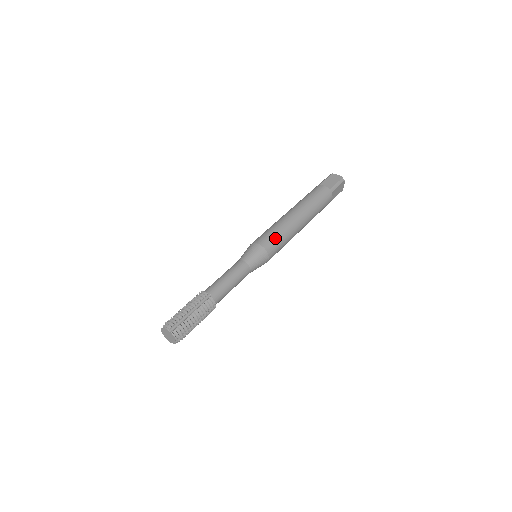
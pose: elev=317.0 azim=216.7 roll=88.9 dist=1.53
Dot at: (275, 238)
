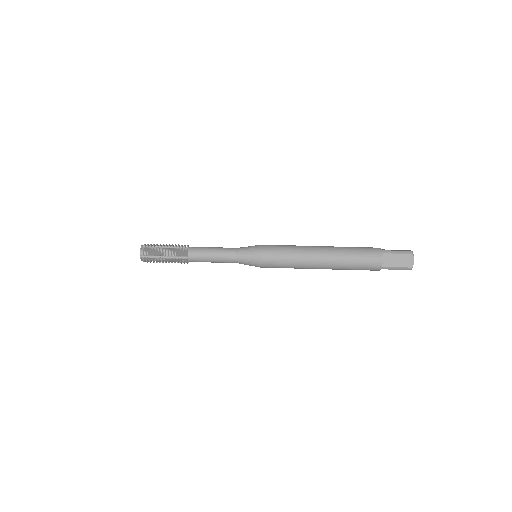
Dot at: (278, 263)
